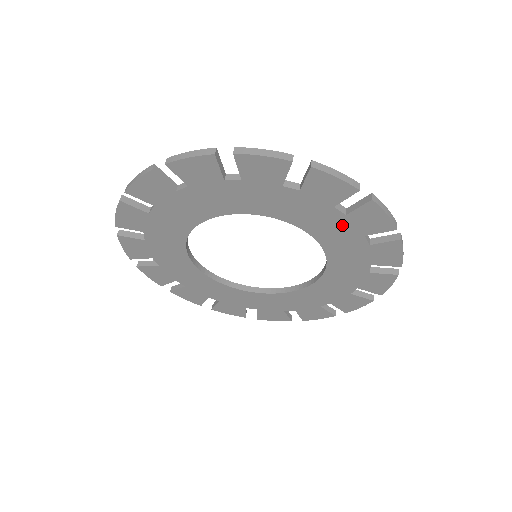
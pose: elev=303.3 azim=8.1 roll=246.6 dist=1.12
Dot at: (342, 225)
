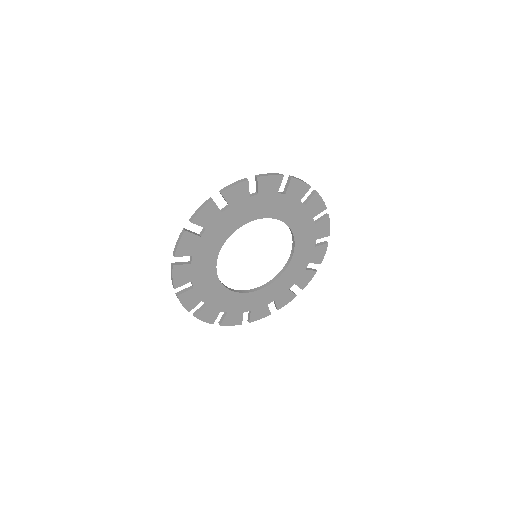
Dot at: (303, 213)
